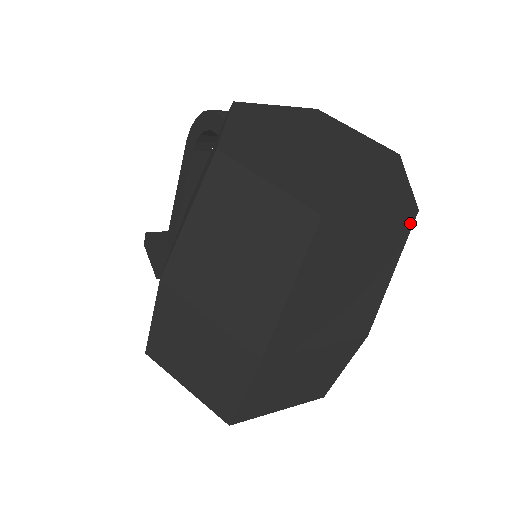
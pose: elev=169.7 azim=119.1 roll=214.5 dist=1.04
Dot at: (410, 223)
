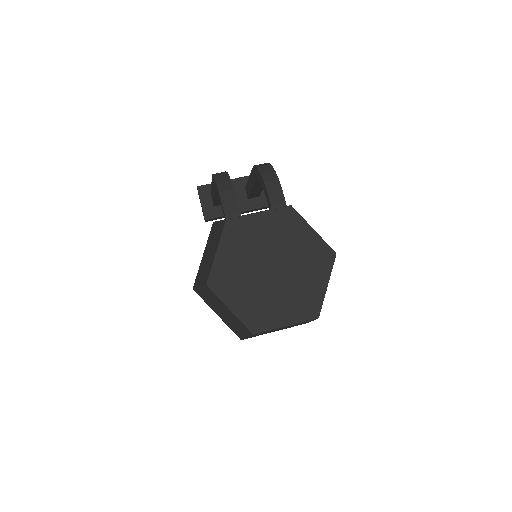
Dot at: occluded
